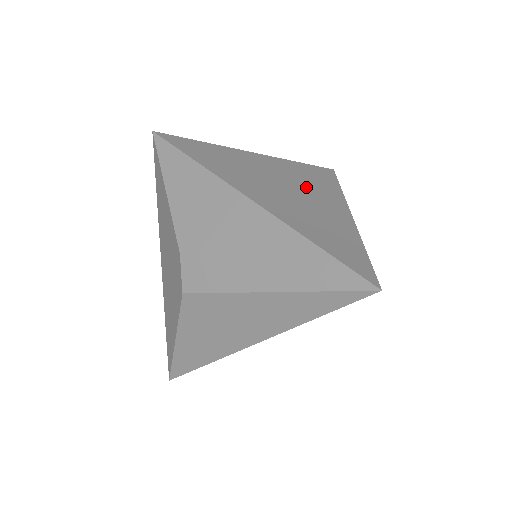
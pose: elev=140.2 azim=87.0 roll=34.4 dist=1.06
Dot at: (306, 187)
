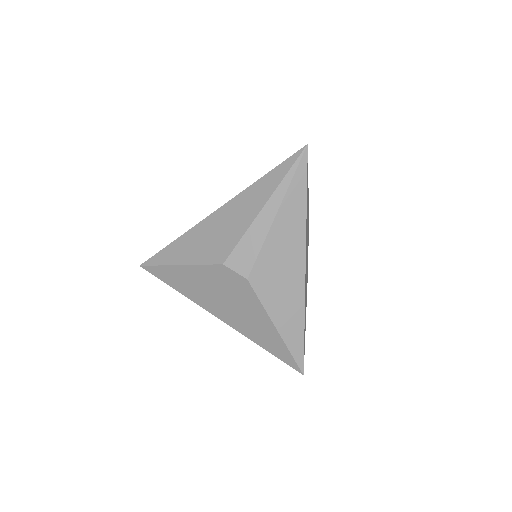
Dot at: occluded
